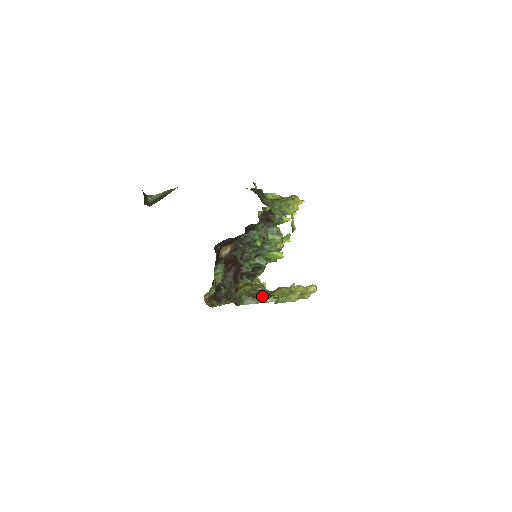
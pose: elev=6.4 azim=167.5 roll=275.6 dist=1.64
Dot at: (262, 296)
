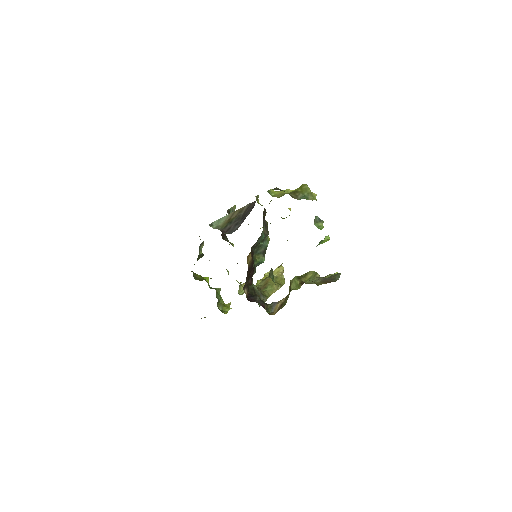
Dot at: (330, 279)
